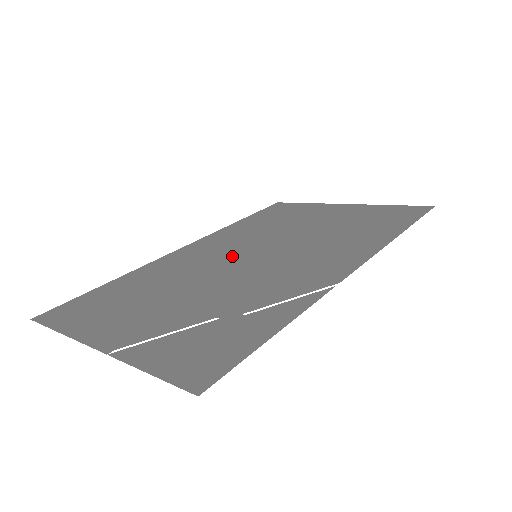
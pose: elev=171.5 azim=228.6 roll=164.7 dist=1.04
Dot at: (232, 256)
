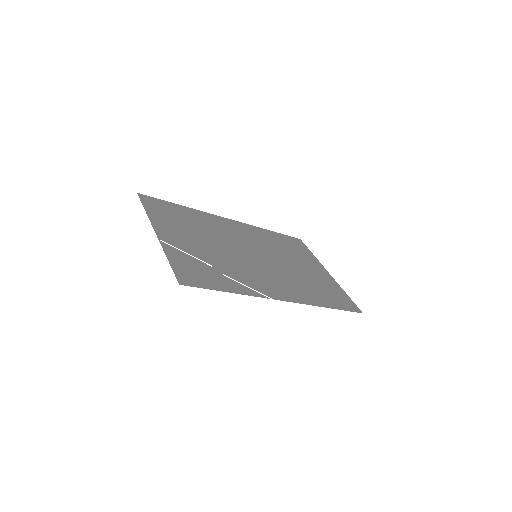
Dot at: (246, 246)
